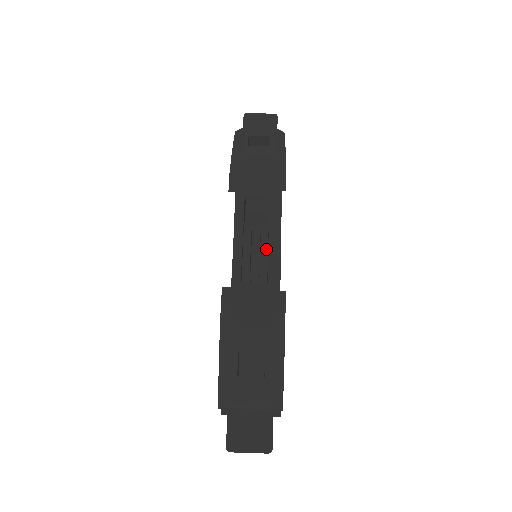
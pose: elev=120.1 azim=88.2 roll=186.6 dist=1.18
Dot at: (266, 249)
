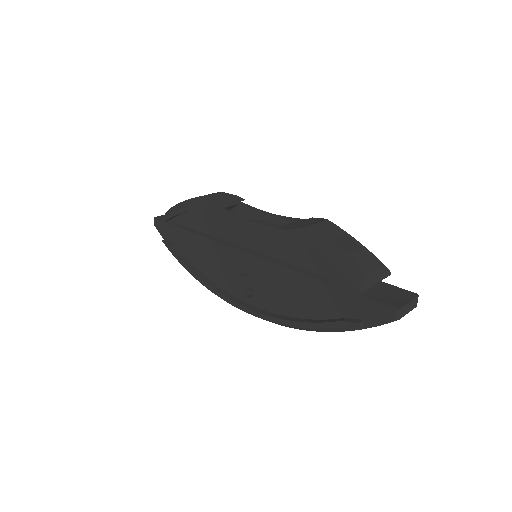
Dot at: occluded
